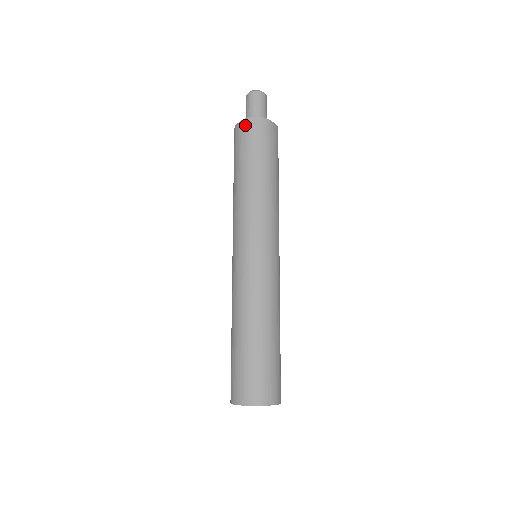
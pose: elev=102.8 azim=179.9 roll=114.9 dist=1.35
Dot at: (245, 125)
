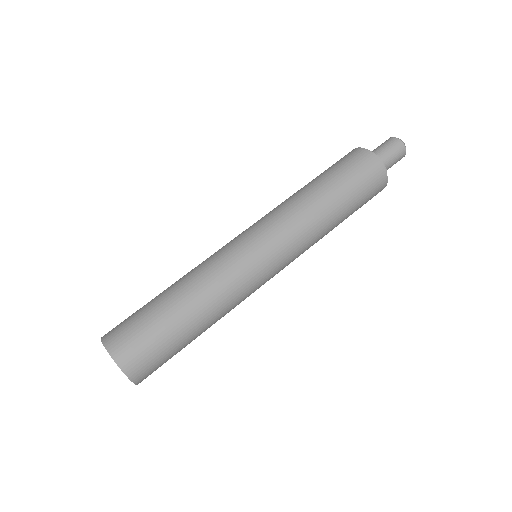
Dot at: (373, 162)
